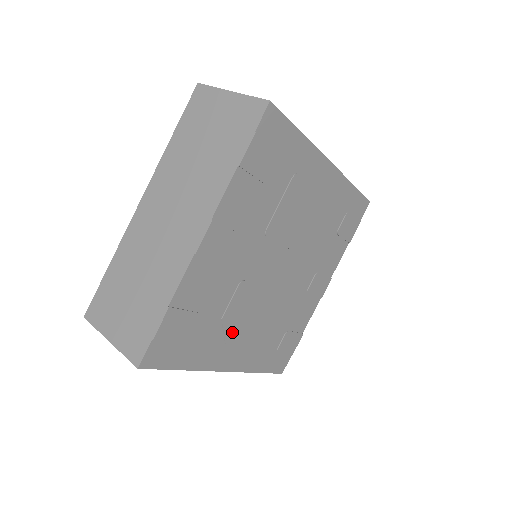
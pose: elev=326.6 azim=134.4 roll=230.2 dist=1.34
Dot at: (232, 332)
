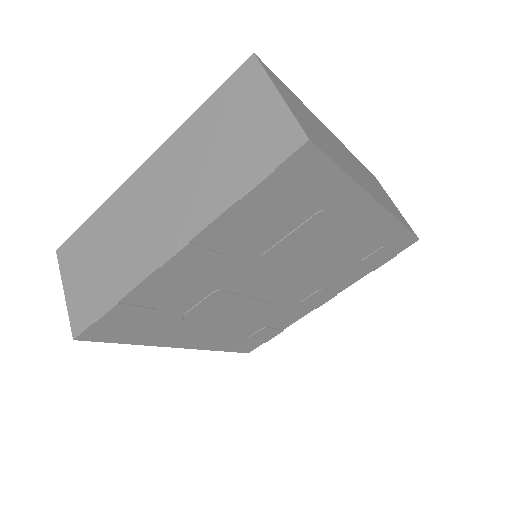
Dot at: (195, 324)
